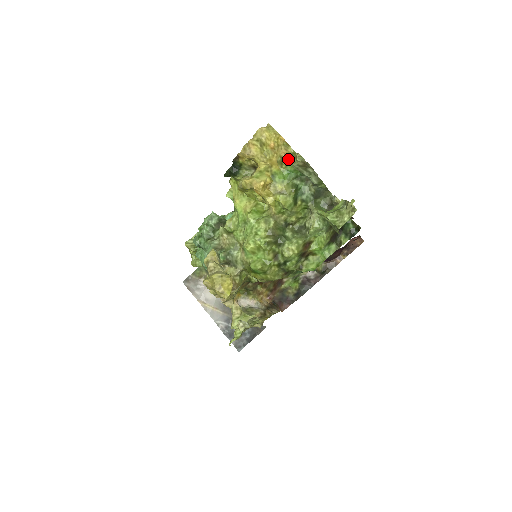
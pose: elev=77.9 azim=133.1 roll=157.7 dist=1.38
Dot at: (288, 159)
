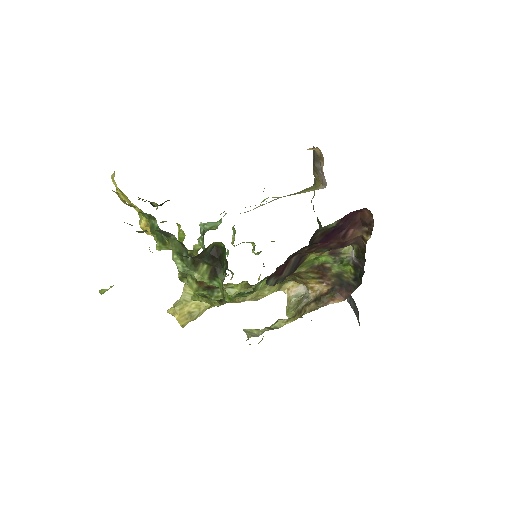
Dot at: (130, 204)
